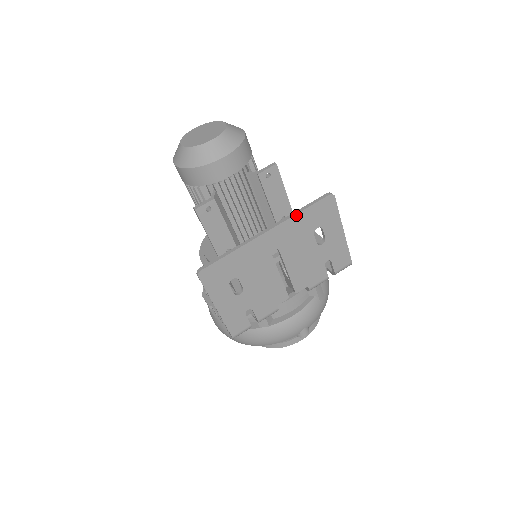
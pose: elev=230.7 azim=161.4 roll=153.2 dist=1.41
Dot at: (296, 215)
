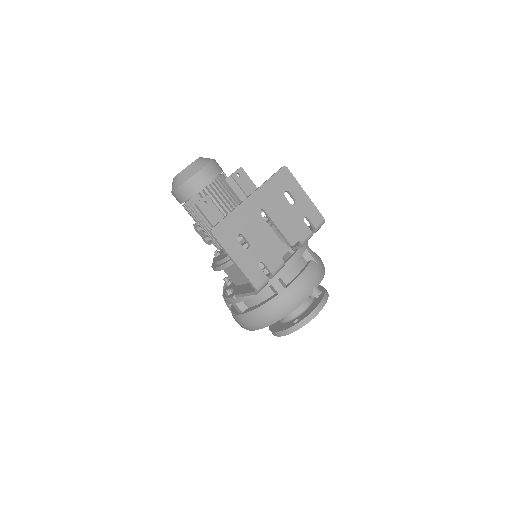
Dot at: (266, 183)
